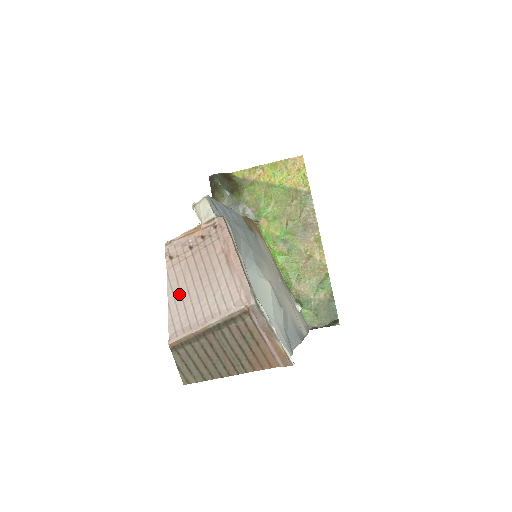
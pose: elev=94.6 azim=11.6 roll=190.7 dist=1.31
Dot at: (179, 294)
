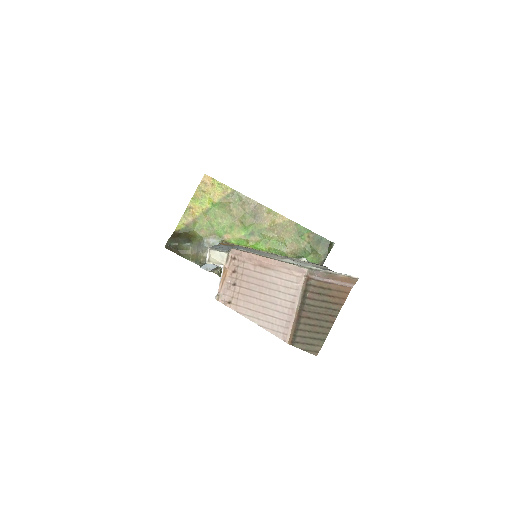
Dot at: (259, 314)
